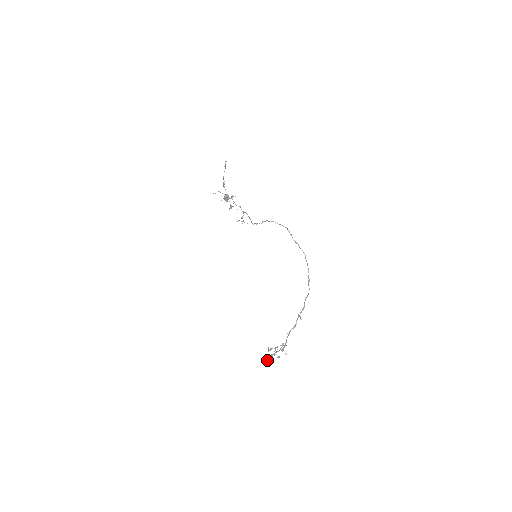
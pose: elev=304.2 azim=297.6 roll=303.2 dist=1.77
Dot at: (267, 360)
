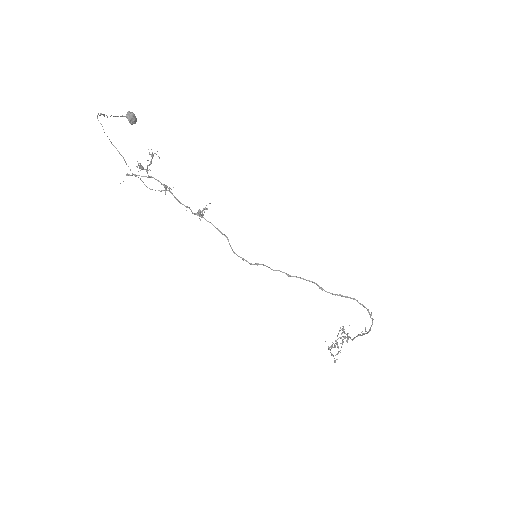
Dot at: (330, 352)
